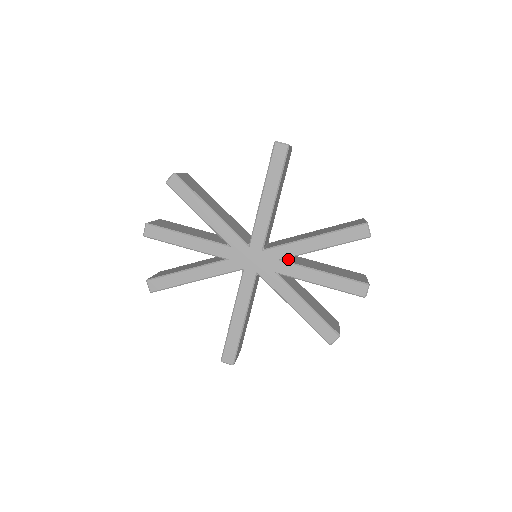
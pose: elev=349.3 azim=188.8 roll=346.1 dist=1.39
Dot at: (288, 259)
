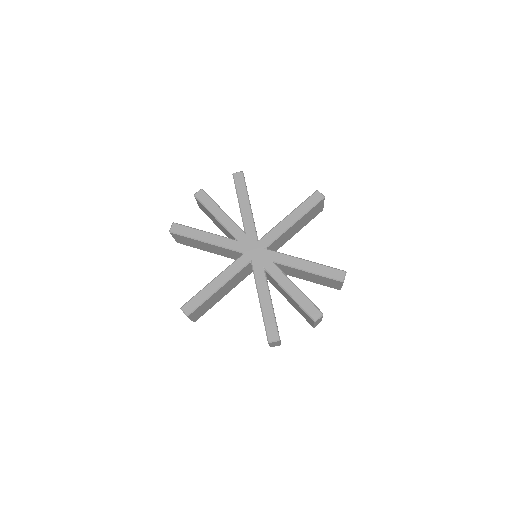
Dot at: occluded
